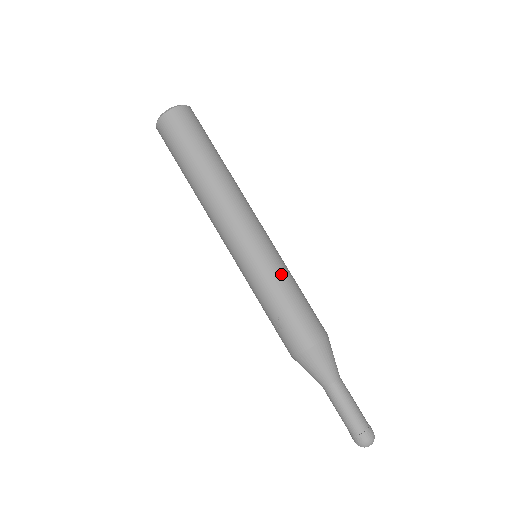
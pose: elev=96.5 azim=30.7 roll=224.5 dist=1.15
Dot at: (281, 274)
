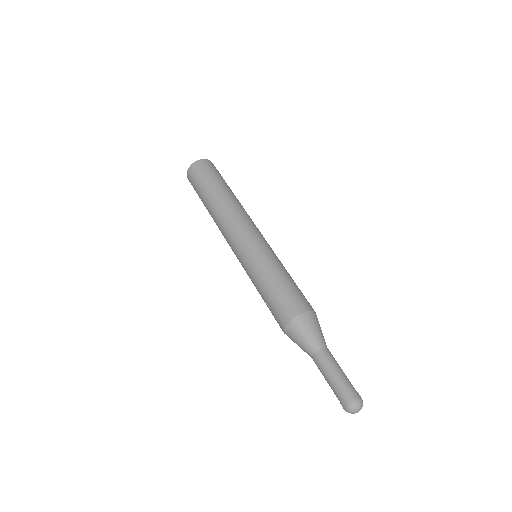
Dot at: (269, 263)
